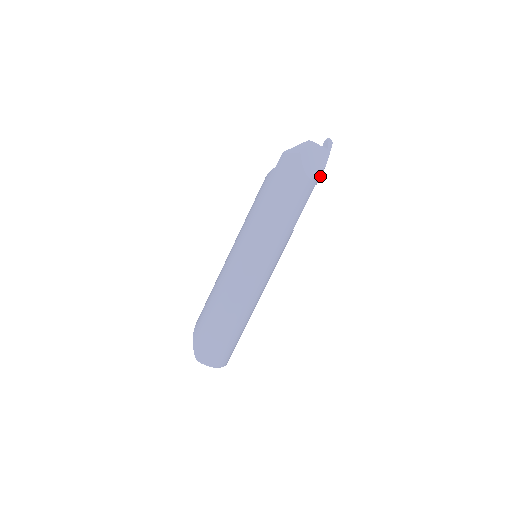
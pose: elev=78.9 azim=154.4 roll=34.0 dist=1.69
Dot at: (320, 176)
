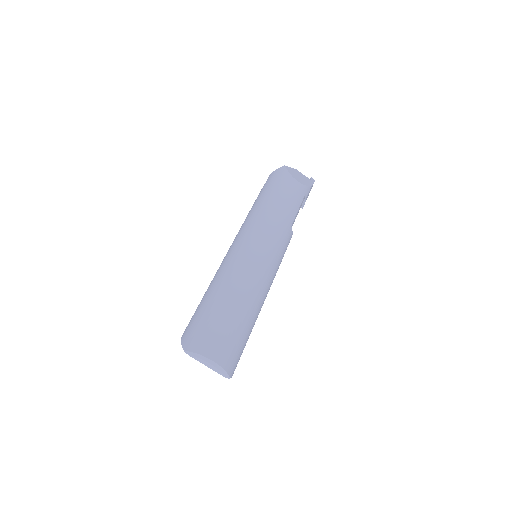
Dot at: (308, 191)
